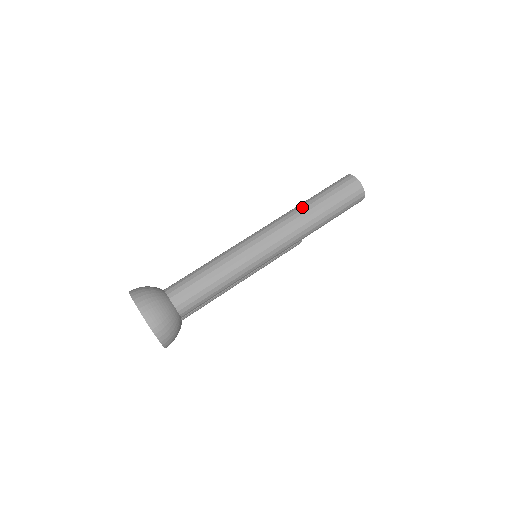
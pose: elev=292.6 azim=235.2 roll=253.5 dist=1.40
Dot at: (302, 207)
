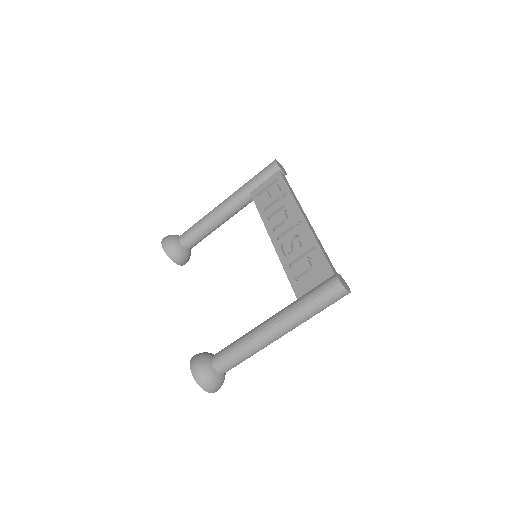
Dot at: (303, 313)
